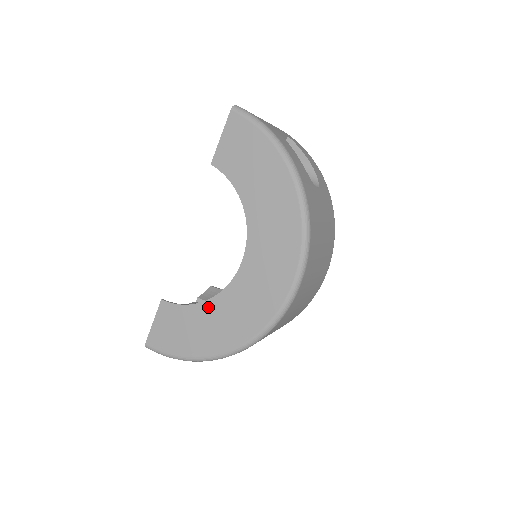
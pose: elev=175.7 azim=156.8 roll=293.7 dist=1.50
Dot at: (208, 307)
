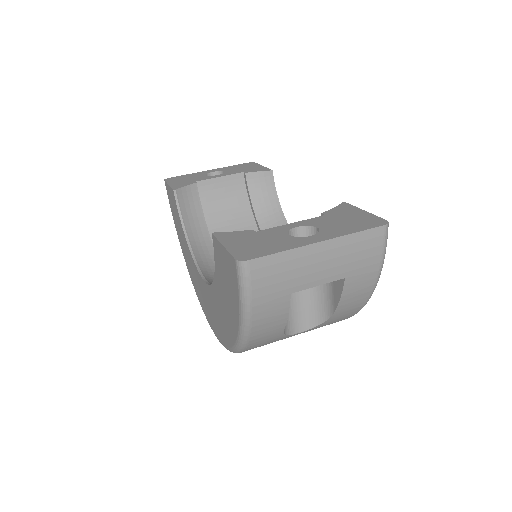
Dot at: (186, 244)
